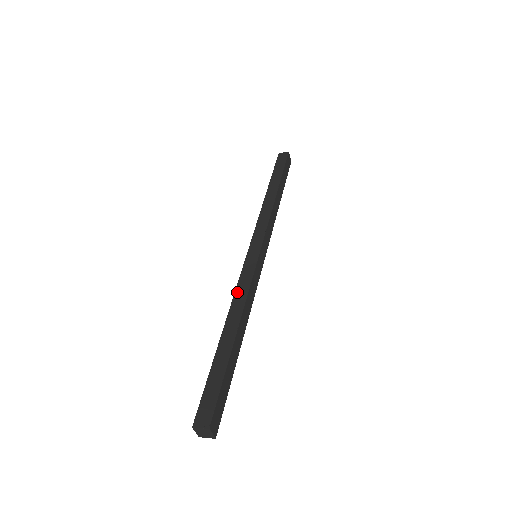
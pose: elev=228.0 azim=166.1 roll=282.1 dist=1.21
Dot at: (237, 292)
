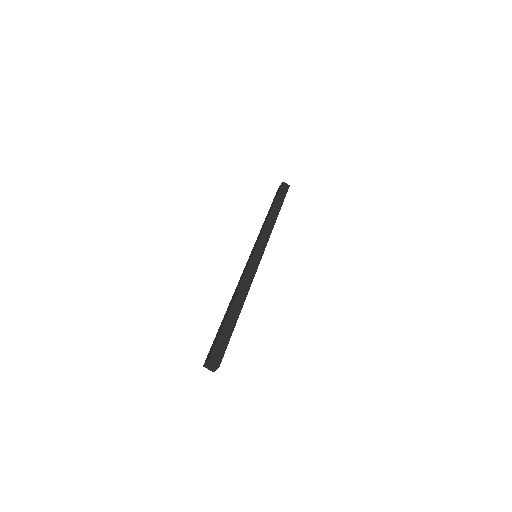
Dot at: (245, 278)
